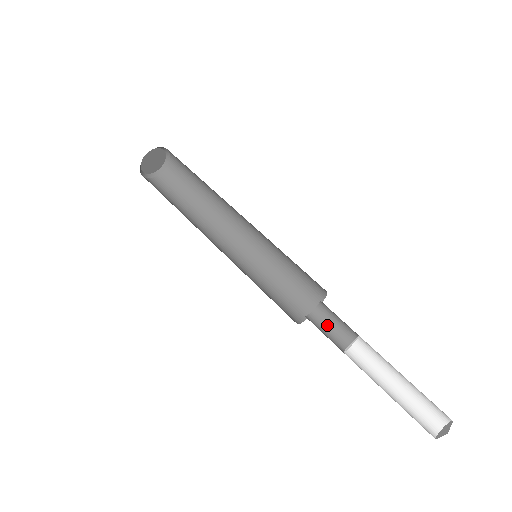
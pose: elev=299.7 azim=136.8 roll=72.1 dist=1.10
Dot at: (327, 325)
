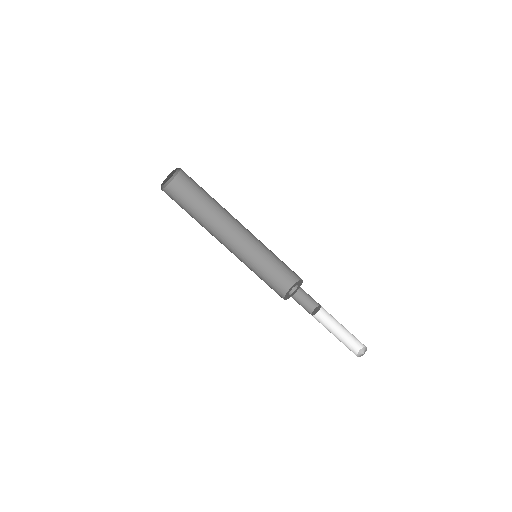
Dot at: (302, 296)
